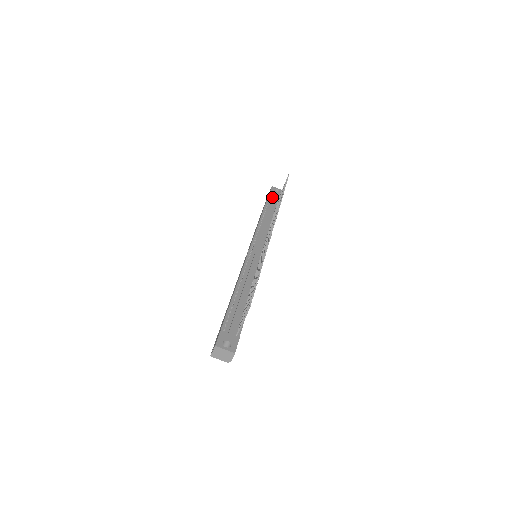
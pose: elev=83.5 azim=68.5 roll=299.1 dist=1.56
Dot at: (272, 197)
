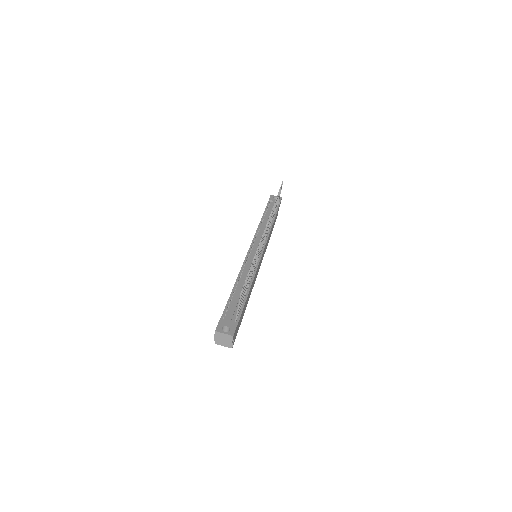
Dot at: (271, 204)
